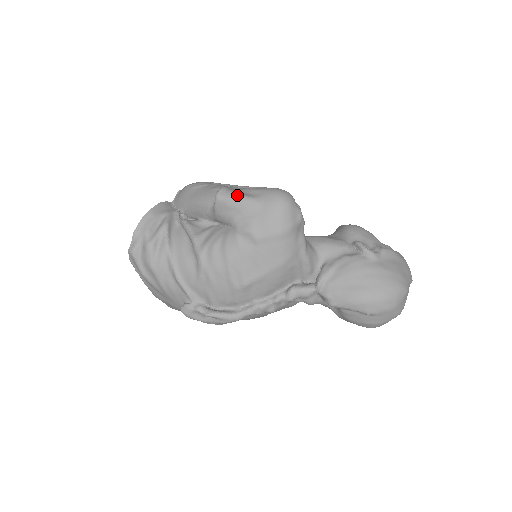
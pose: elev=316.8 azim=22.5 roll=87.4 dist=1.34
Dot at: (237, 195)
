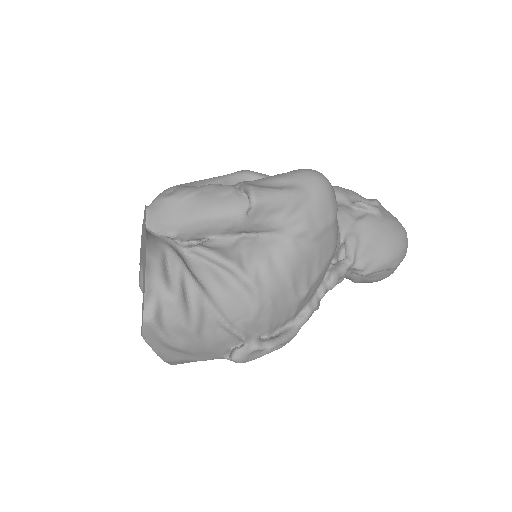
Dot at: (277, 191)
